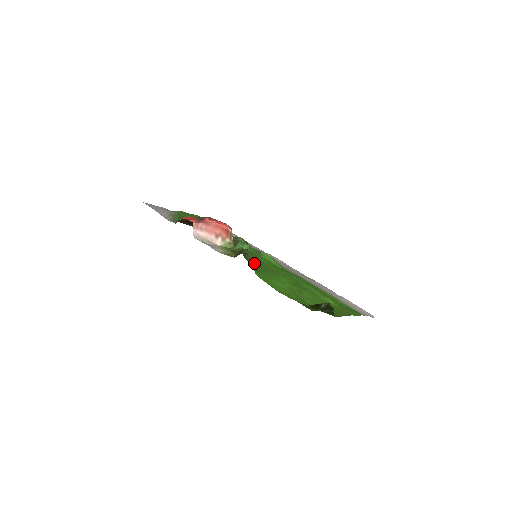
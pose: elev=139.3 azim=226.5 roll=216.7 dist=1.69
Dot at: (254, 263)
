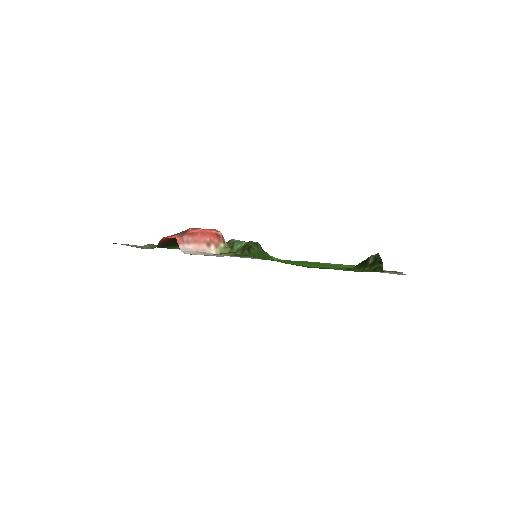
Dot at: occluded
